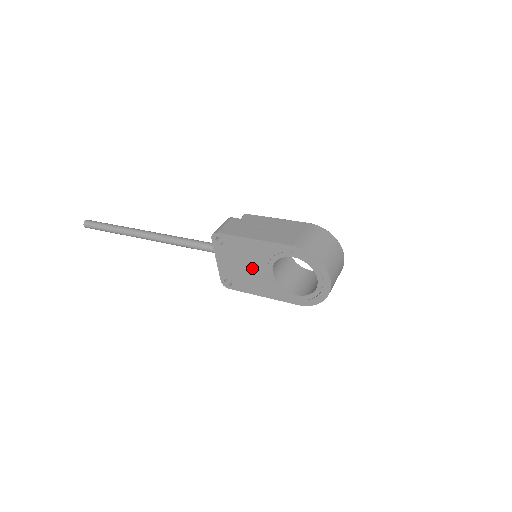
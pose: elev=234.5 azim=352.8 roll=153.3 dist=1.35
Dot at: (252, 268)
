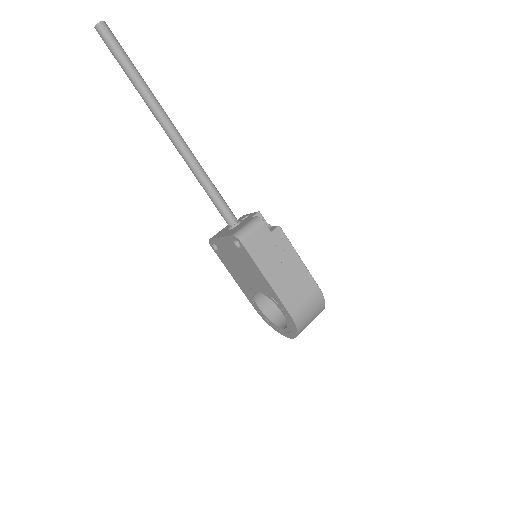
Dot at: (245, 273)
